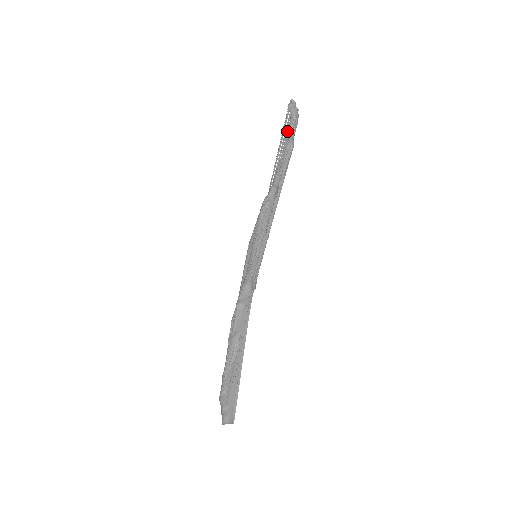
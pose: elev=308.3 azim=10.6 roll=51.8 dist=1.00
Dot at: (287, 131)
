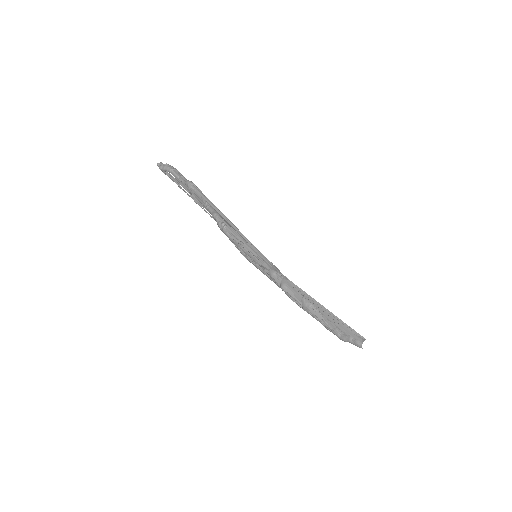
Dot at: (178, 181)
